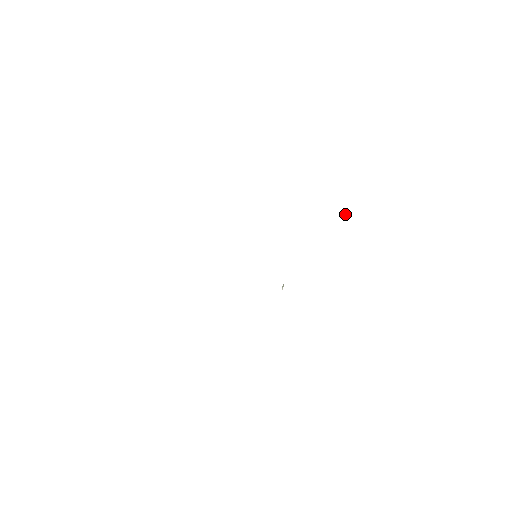
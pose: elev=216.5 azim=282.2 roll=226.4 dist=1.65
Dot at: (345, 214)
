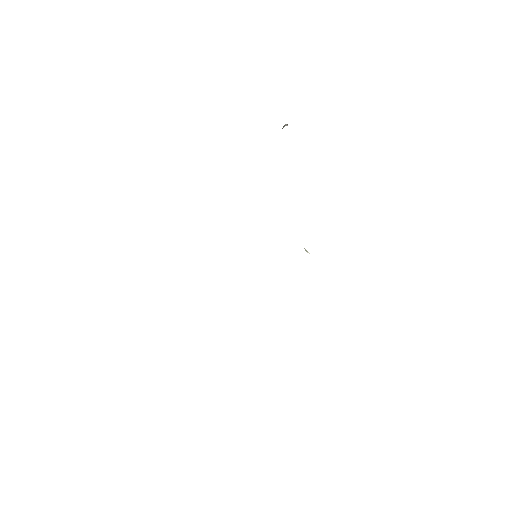
Dot at: occluded
